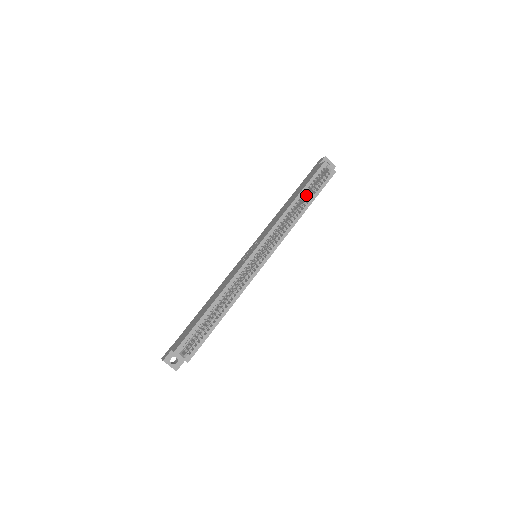
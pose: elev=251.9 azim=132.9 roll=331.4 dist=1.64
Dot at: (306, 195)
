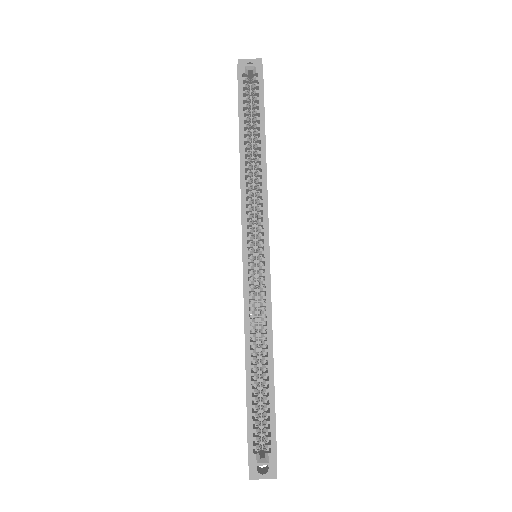
Dot at: (252, 128)
